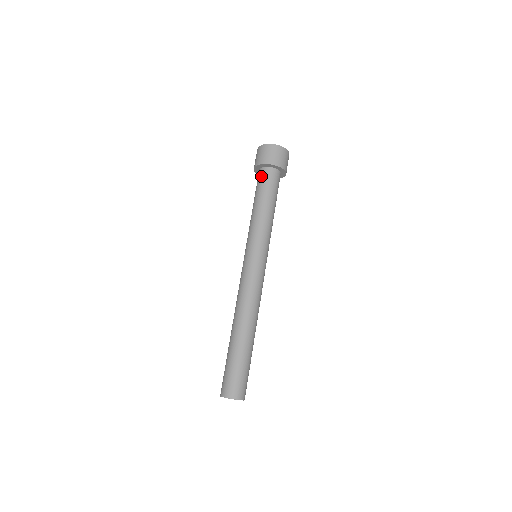
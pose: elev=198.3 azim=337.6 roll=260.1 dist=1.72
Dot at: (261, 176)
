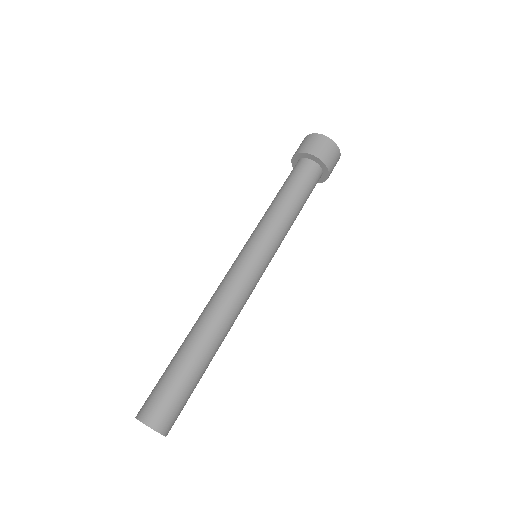
Dot at: (301, 167)
